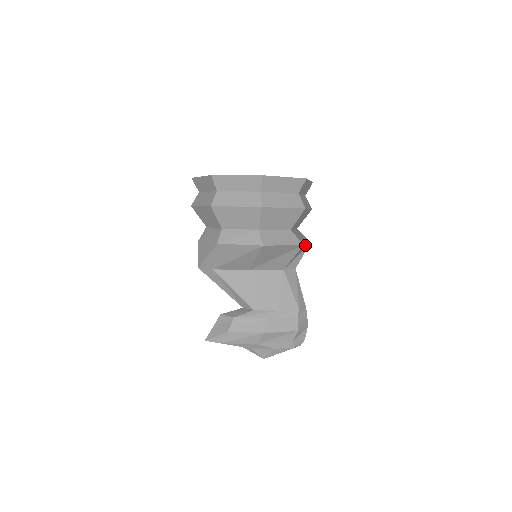
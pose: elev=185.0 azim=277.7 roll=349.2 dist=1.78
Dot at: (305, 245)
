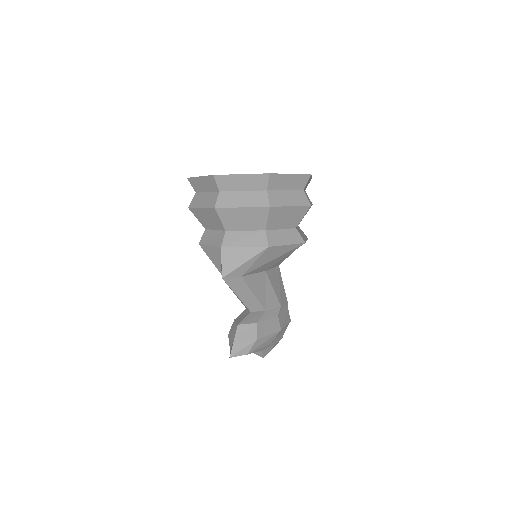
Dot at: occluded
